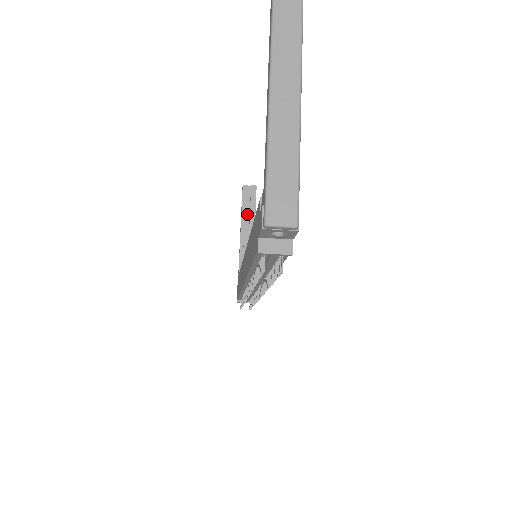
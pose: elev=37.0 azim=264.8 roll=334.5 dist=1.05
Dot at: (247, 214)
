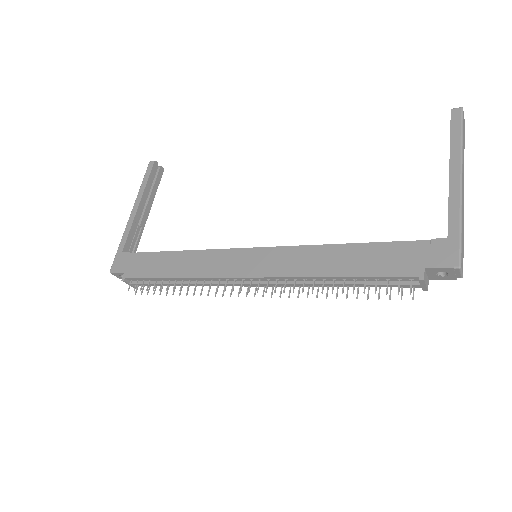
Dot at: (147, 191)
